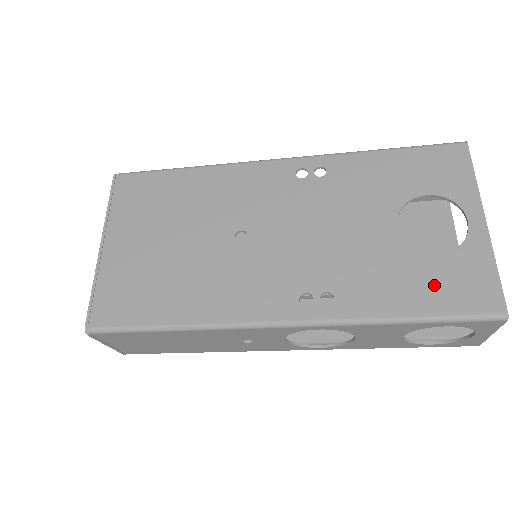
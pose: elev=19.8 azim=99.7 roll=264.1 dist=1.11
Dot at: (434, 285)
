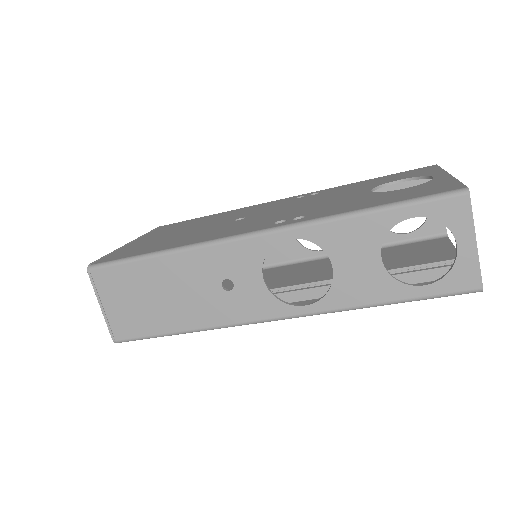
Dot at: (398, 195)
